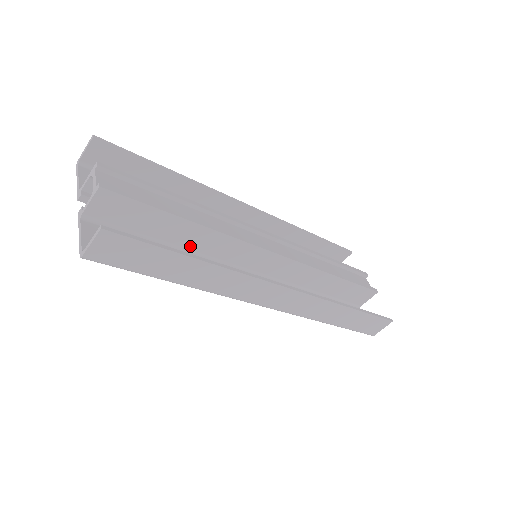
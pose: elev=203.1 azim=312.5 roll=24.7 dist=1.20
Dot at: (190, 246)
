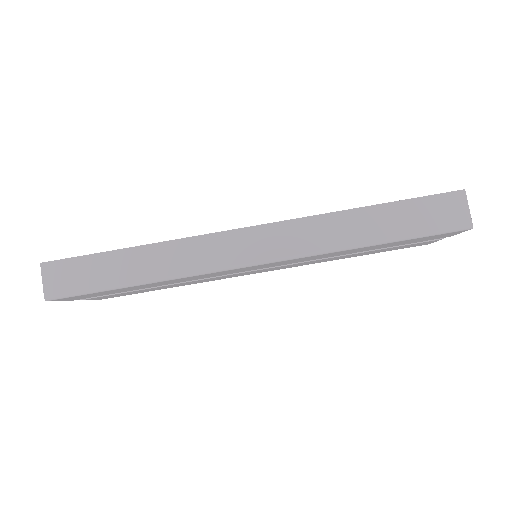
Dot at: occluded
